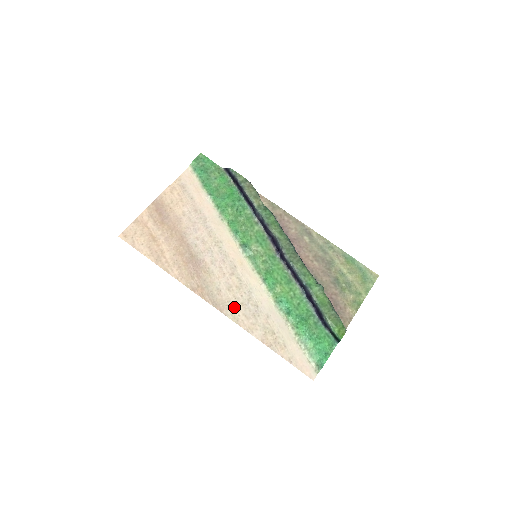
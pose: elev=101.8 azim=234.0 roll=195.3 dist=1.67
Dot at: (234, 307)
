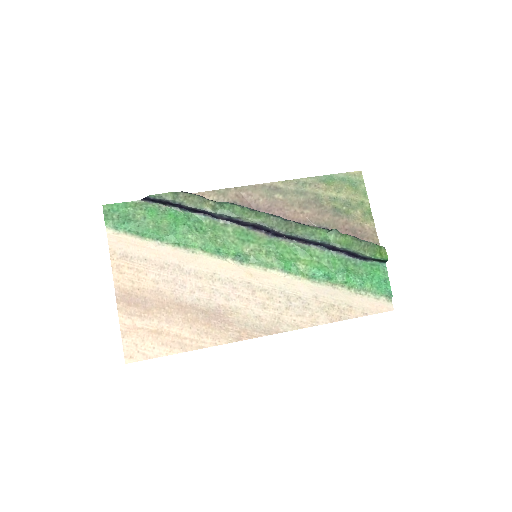
Dot at: (284, 318)
